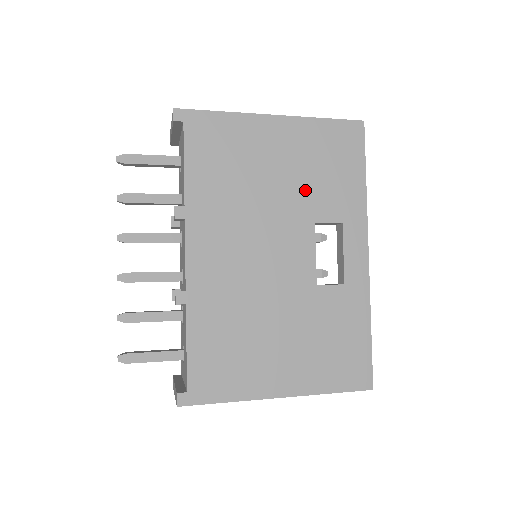
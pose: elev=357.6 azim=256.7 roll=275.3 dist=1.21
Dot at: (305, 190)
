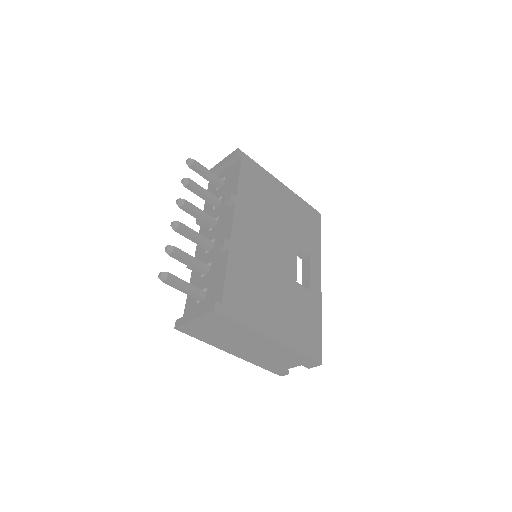
Dot at: (294, 228)
